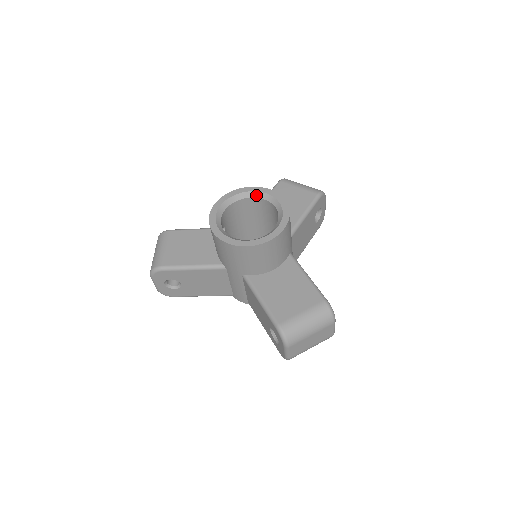
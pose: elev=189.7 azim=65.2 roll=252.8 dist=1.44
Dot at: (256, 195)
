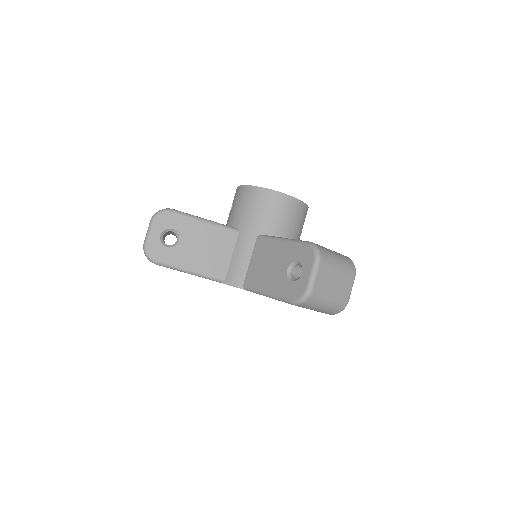
Dot at: occluded
